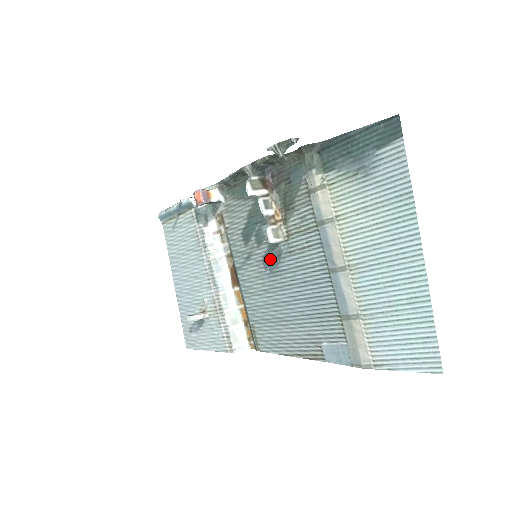
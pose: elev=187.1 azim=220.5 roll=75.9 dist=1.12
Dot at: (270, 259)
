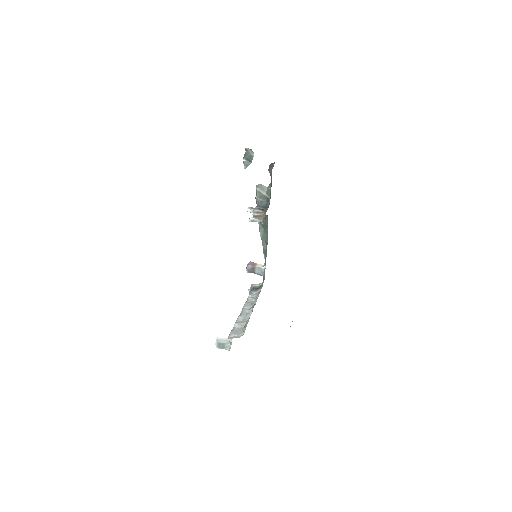
Dot at: occluded
